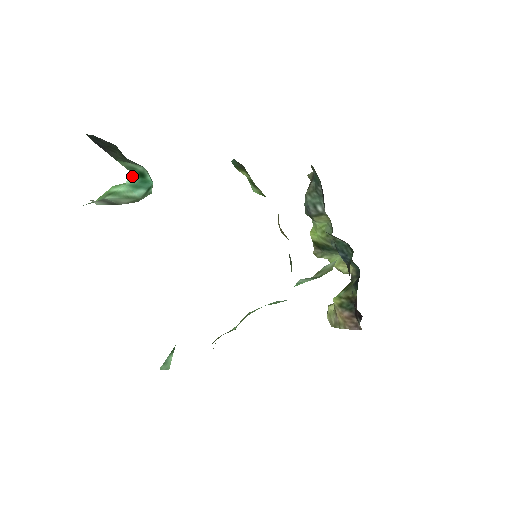
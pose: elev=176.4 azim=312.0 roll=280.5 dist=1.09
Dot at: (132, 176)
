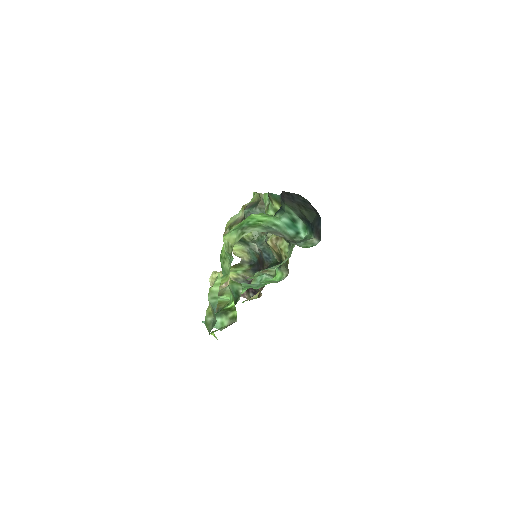
Dot at: (287, 218)
